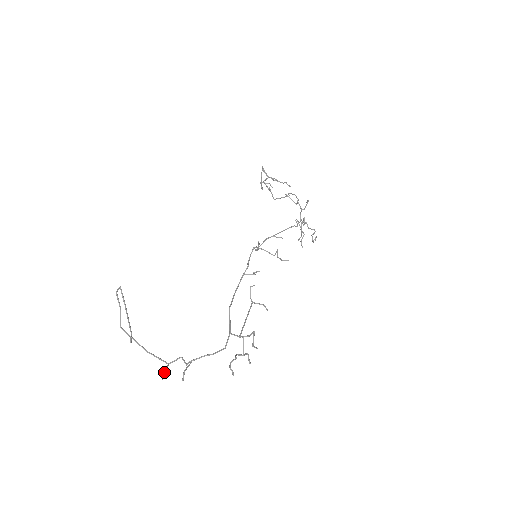
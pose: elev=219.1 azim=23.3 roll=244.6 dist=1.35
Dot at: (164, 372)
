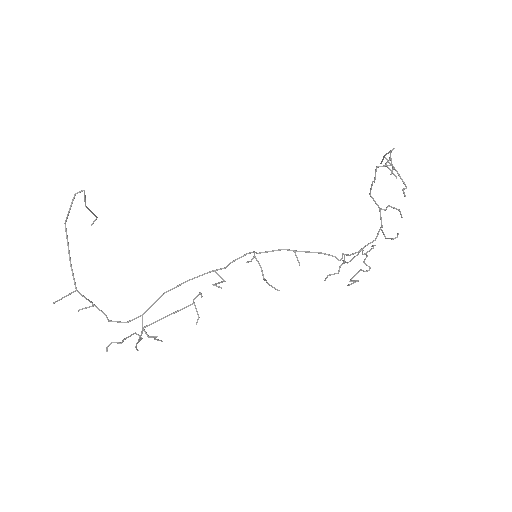
Dot at: occluded
